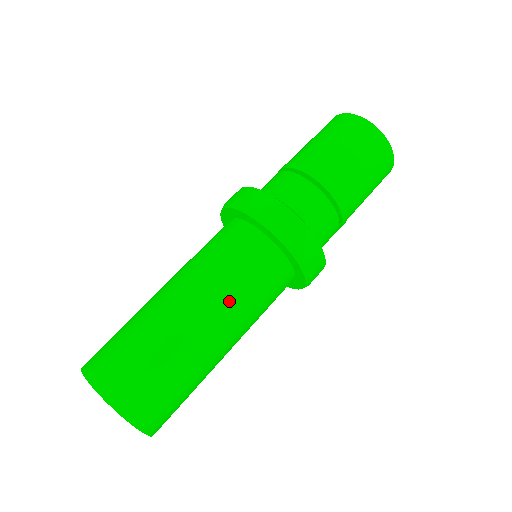
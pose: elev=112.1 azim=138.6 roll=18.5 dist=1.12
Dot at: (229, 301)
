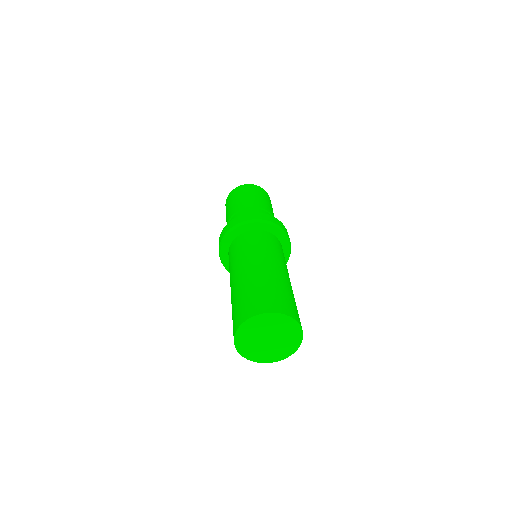
Dot at: (268, 255)
